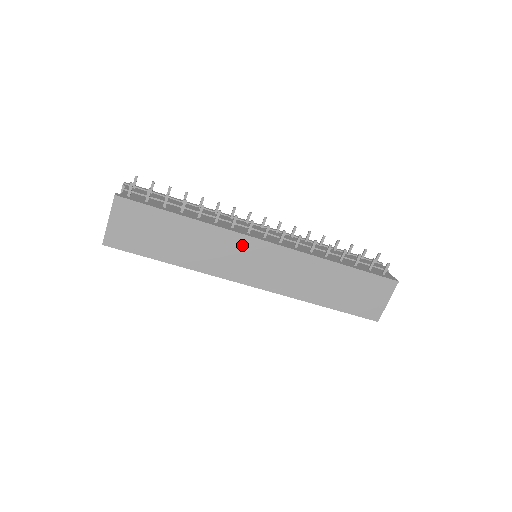
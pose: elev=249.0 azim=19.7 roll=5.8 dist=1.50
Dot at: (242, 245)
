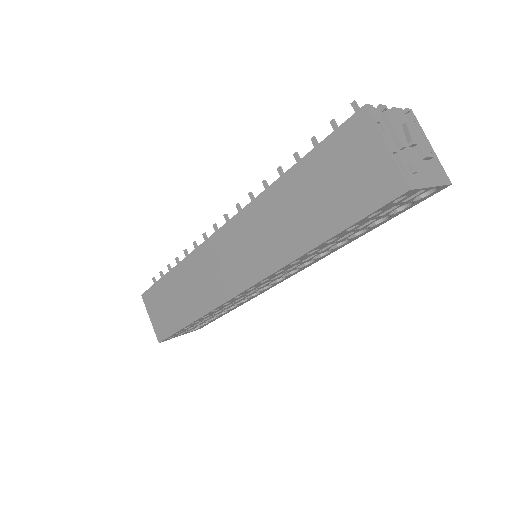
Dot at: (209, 254)
